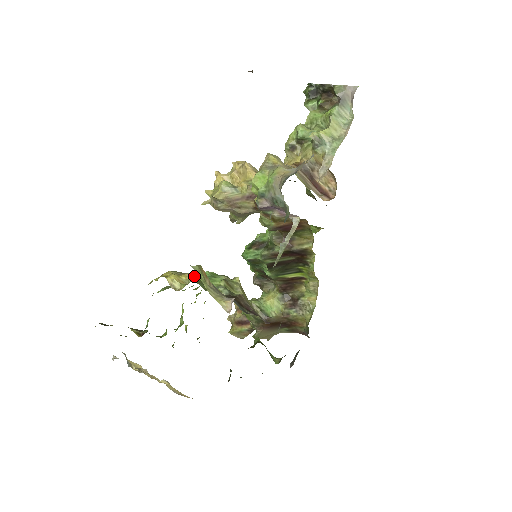
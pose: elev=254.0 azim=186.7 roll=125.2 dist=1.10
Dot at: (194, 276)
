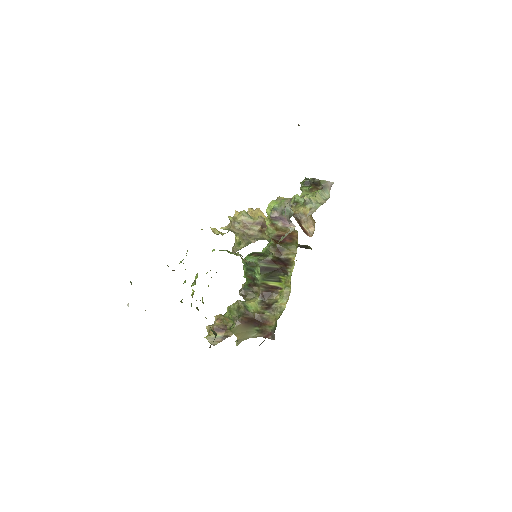
Dot at: occluded
